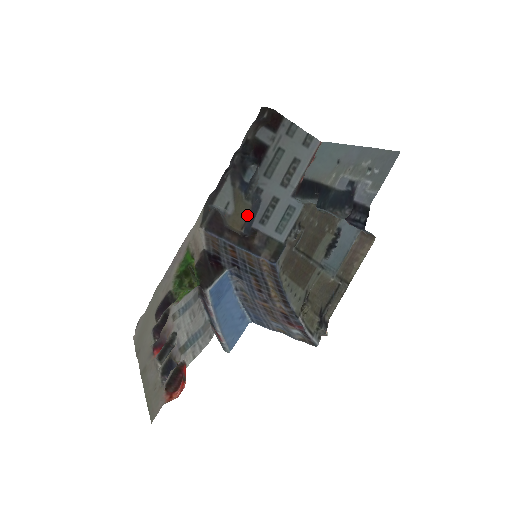
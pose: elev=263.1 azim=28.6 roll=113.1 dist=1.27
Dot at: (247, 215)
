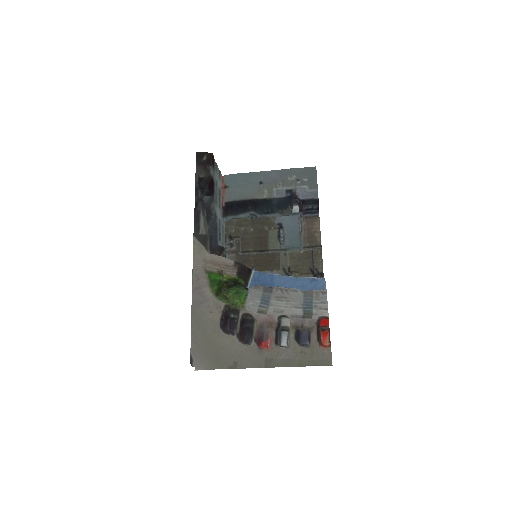
Dot at: occluded
